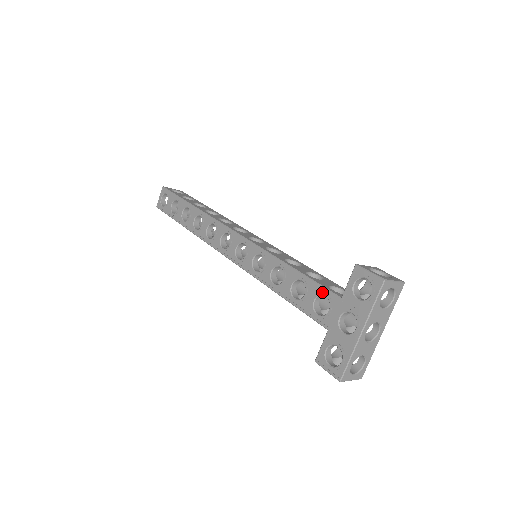
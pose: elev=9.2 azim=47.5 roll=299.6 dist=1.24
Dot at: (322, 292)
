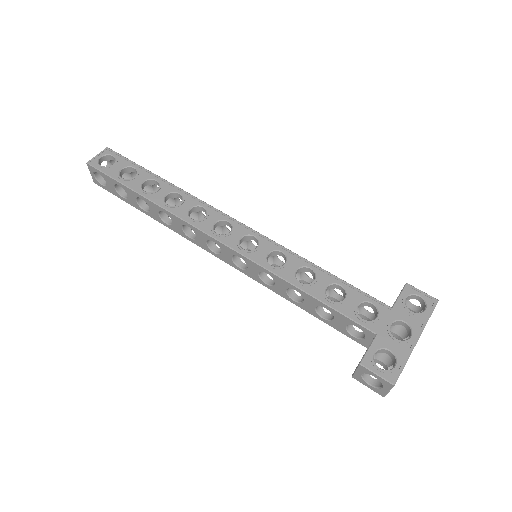
Dot at: (369, 299)
